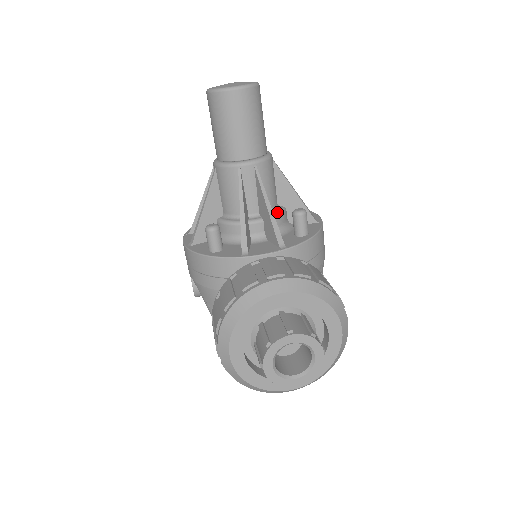
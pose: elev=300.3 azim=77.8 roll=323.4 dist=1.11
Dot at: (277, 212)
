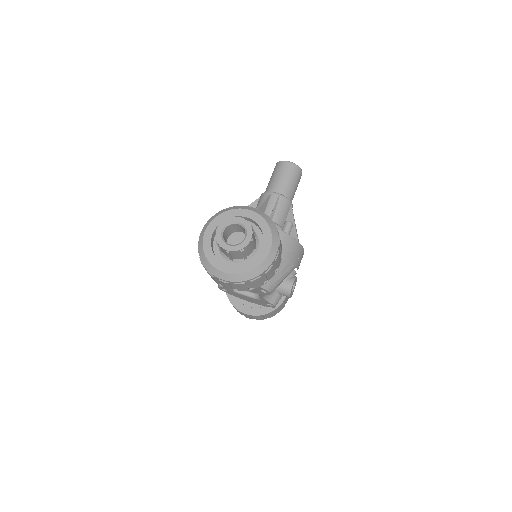
Dot at: (279, 225)
